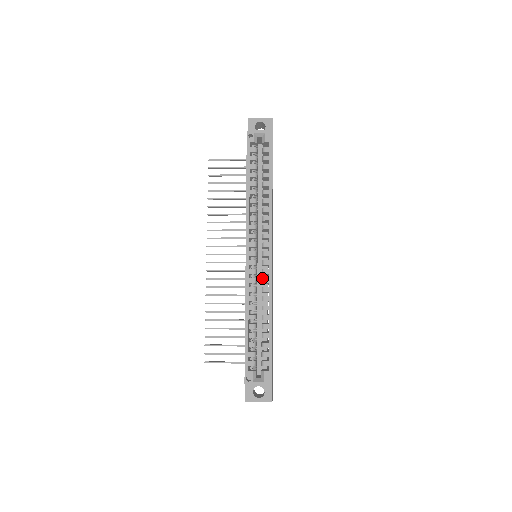
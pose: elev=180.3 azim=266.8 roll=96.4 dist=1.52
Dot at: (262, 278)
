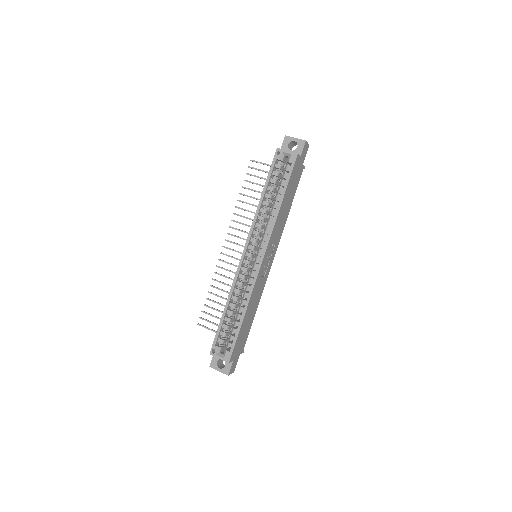
Dot at: occluded
